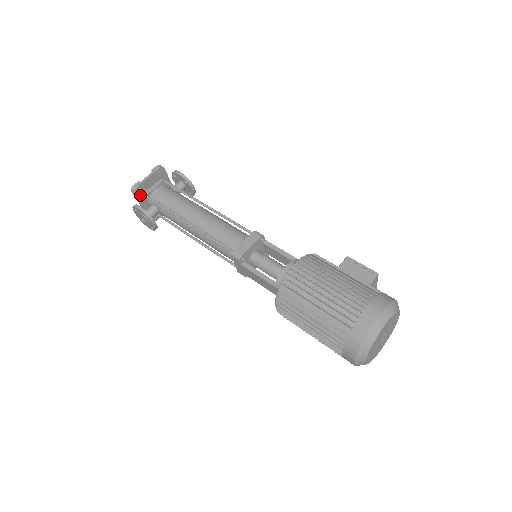
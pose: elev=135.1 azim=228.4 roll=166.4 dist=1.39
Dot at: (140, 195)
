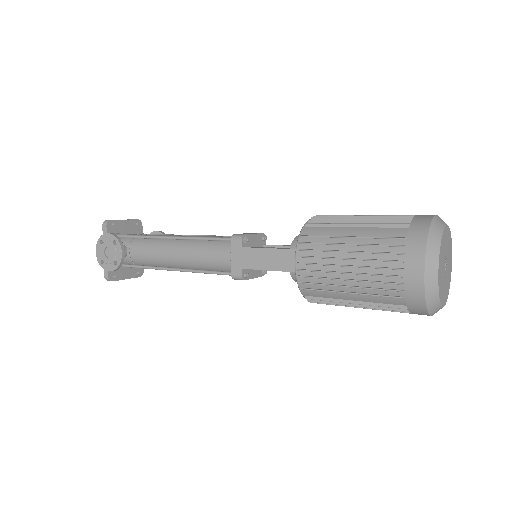
Dot at: (110, 232)
